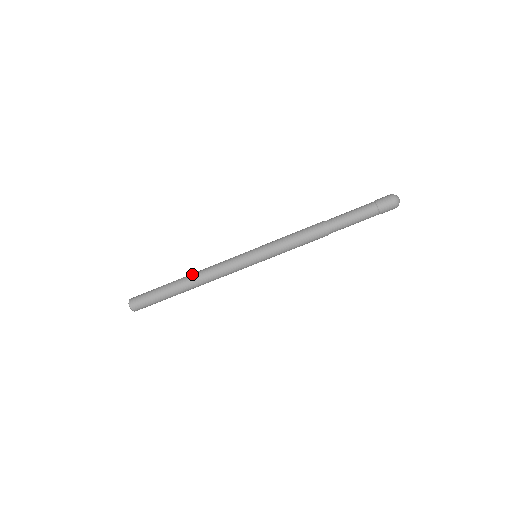
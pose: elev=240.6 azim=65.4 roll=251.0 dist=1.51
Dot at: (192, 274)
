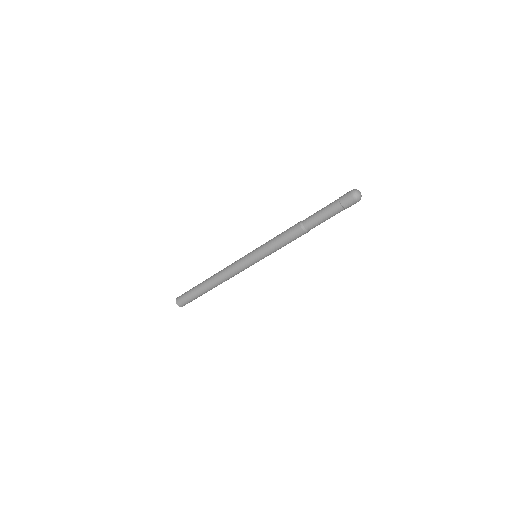
Dot at: (214, 281)
